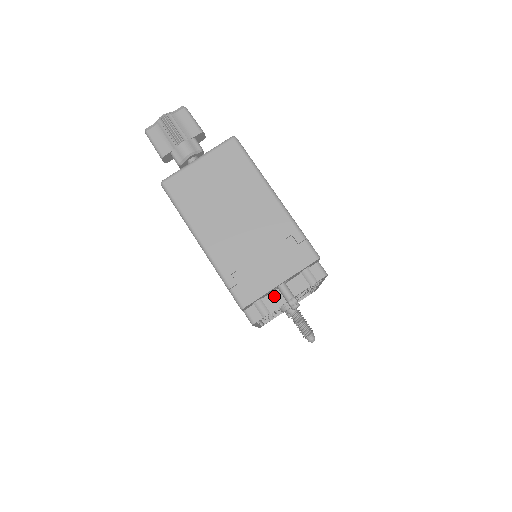
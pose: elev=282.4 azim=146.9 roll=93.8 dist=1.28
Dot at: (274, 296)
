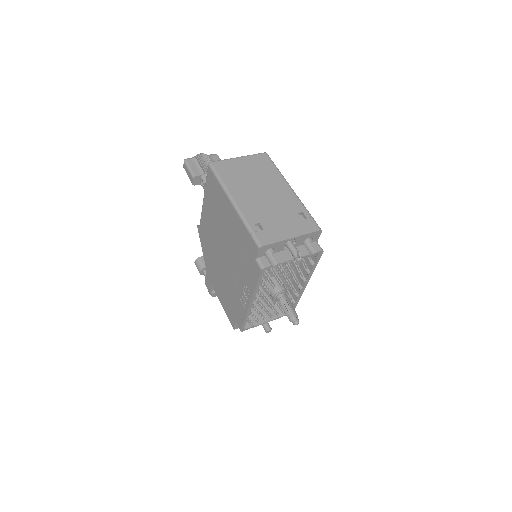
Dot at: (282, 254)
